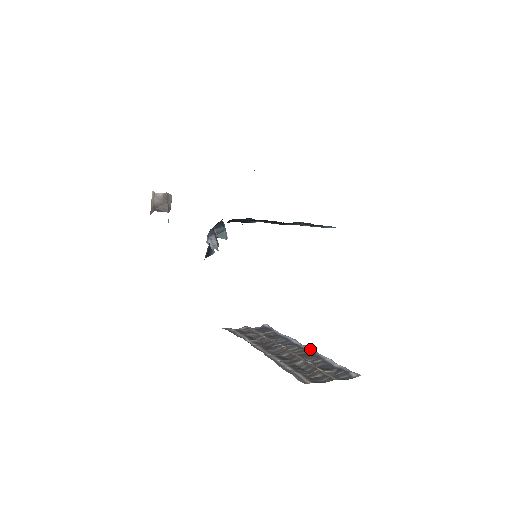
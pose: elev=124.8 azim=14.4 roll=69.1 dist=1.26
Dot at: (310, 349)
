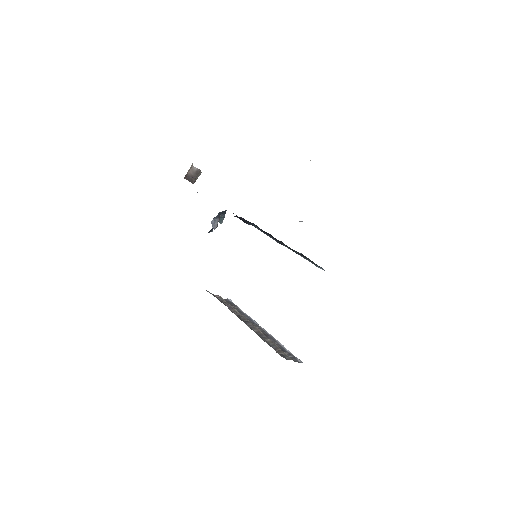
Dot at: occluded
